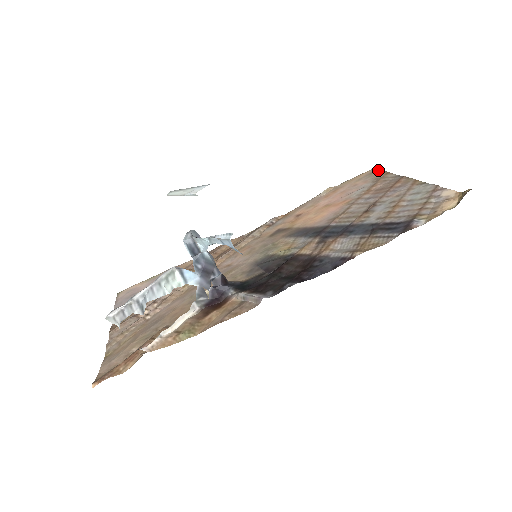
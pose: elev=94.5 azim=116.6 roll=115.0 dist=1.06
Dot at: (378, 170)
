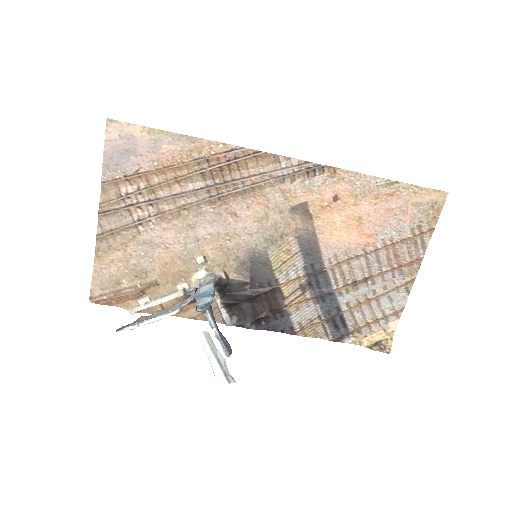
Dot at: (440, 210)
